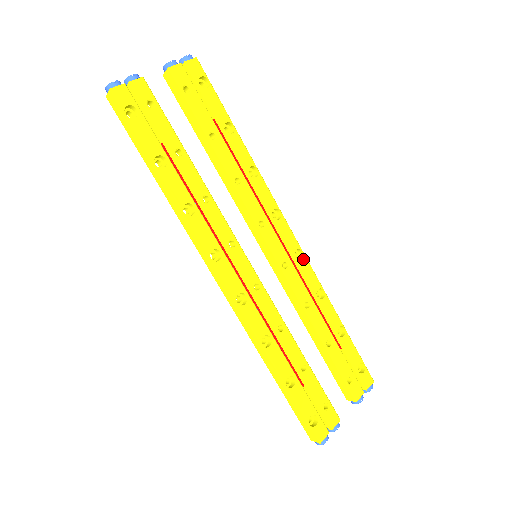
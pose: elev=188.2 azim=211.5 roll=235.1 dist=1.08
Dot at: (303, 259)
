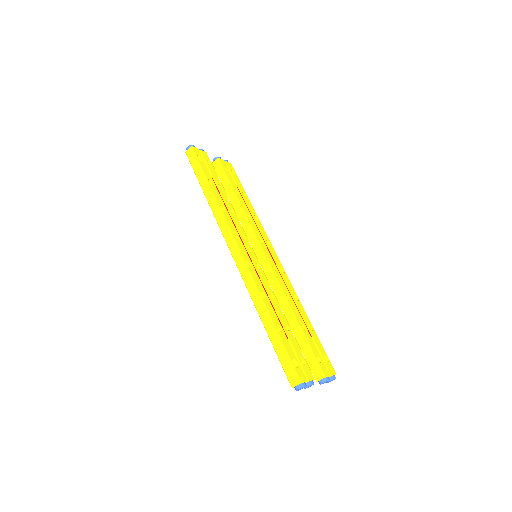
Dot at: (284, 273)
